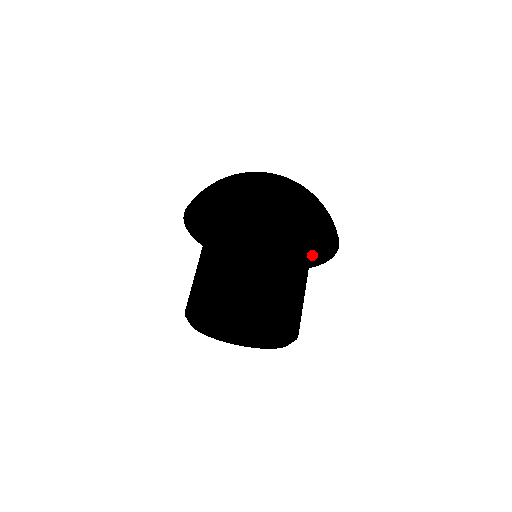
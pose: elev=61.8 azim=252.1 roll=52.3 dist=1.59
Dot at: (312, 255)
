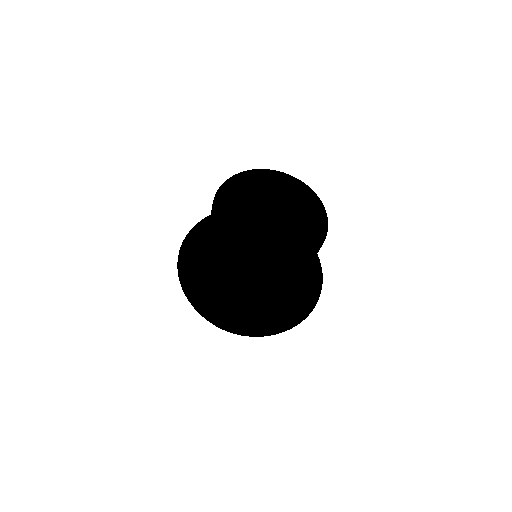
Dot at: (291, 307)
